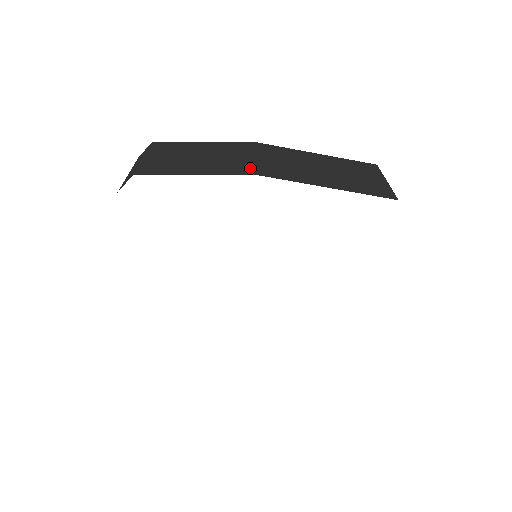
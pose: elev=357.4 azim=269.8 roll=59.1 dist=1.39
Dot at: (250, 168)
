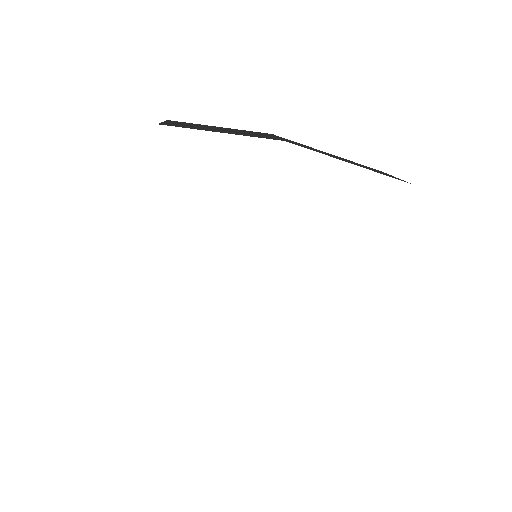
Dot at: (275, 138)
